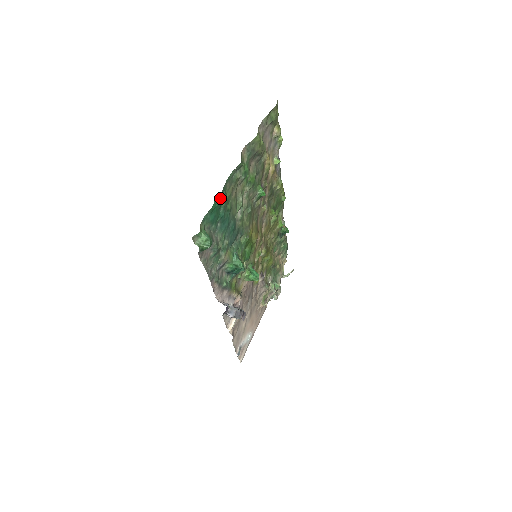
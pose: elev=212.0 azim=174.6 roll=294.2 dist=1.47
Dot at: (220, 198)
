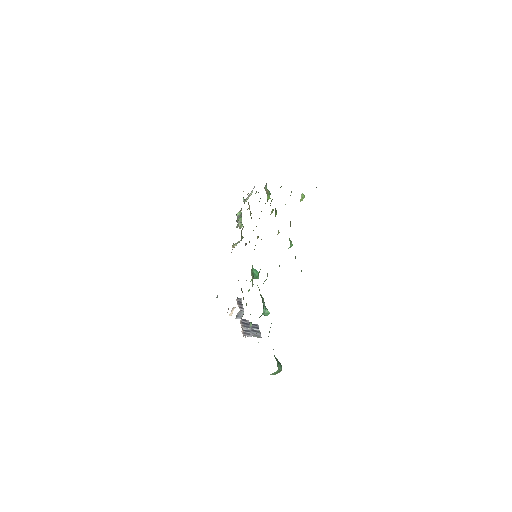
Dot at: occluded
